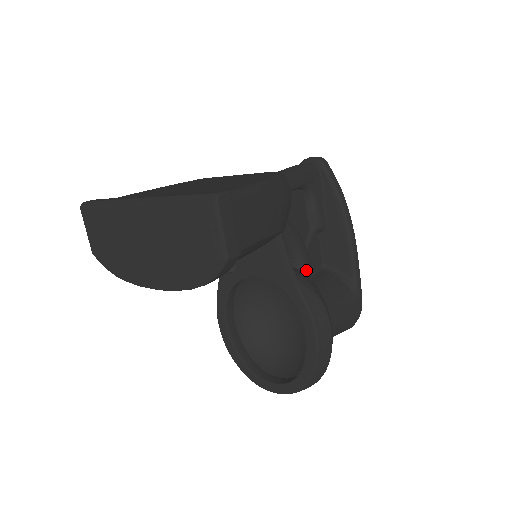
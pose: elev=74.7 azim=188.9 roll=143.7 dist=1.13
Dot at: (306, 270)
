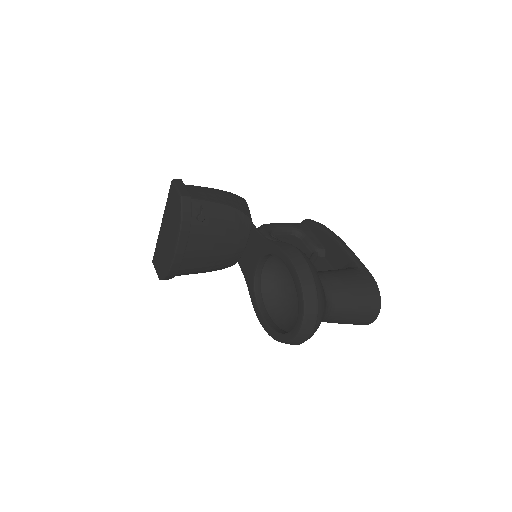
Dot at: occluded
